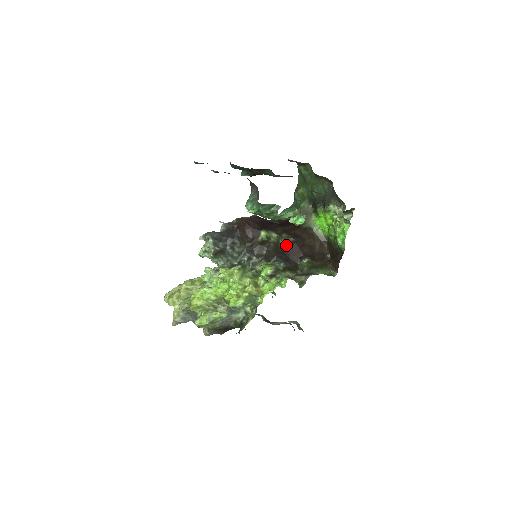
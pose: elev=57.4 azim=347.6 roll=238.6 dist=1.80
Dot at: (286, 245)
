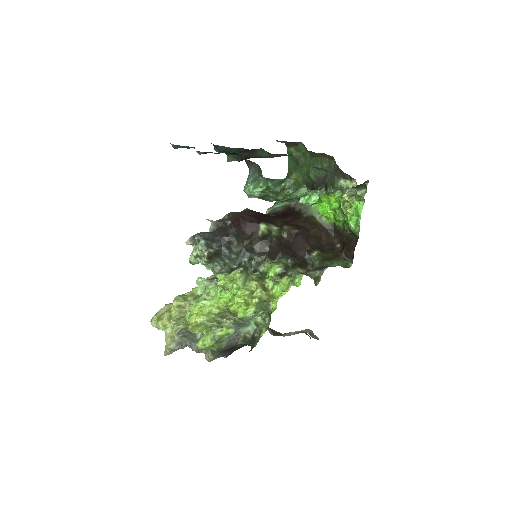
Dot at: (290, 238)
